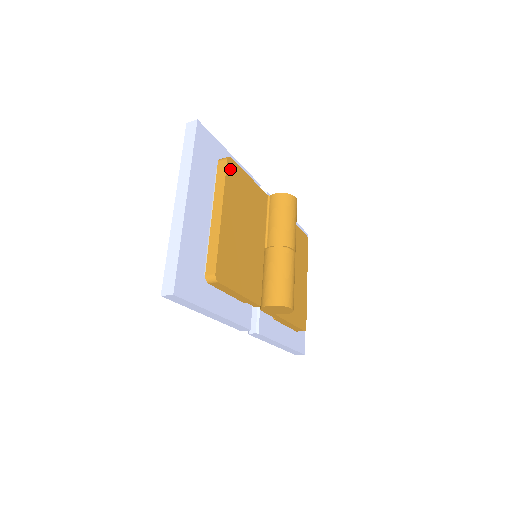
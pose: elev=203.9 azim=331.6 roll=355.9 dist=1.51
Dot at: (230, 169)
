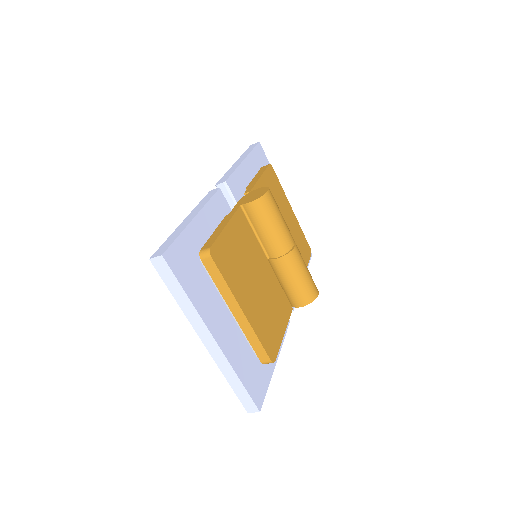
Dot at: (218, 259)
